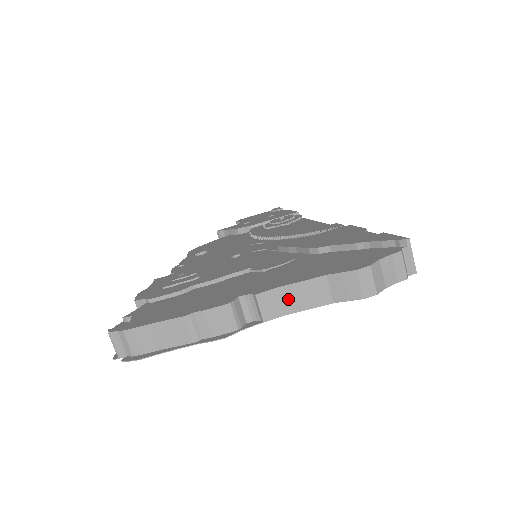
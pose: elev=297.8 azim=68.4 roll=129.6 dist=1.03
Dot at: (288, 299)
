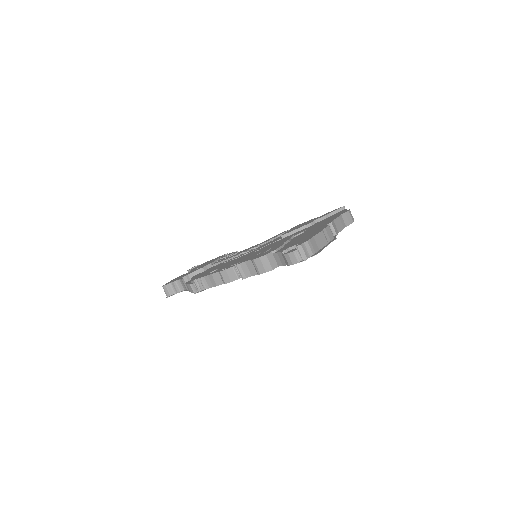
Dot at: (337, 225)
